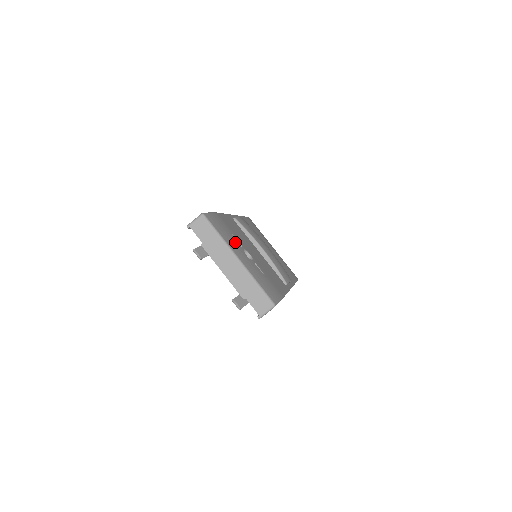
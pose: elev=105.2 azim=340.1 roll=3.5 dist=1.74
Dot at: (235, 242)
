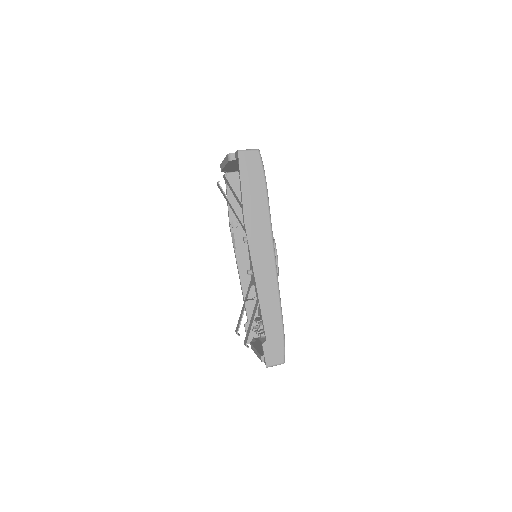
Dot at: occluded
